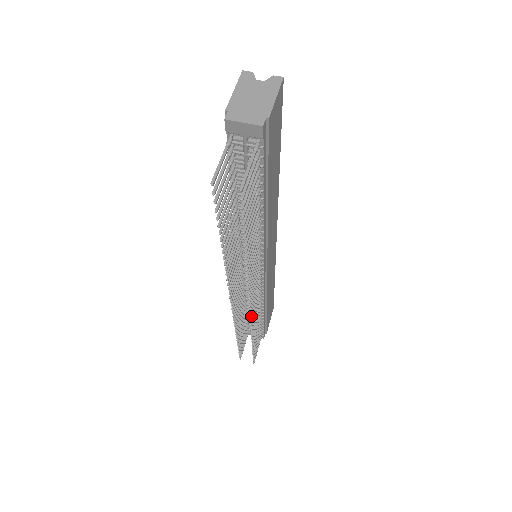
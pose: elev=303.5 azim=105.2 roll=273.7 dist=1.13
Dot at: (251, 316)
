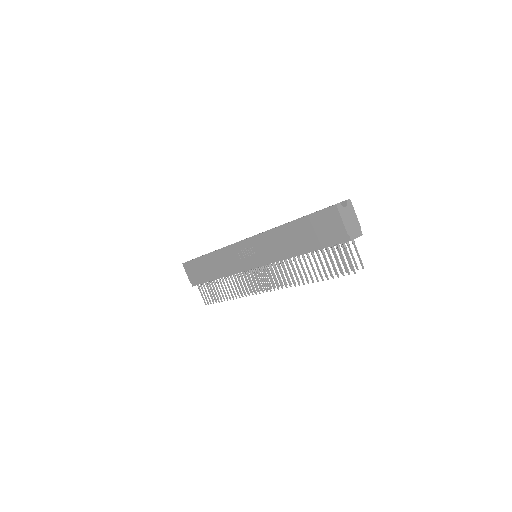
Dot at: occluded
